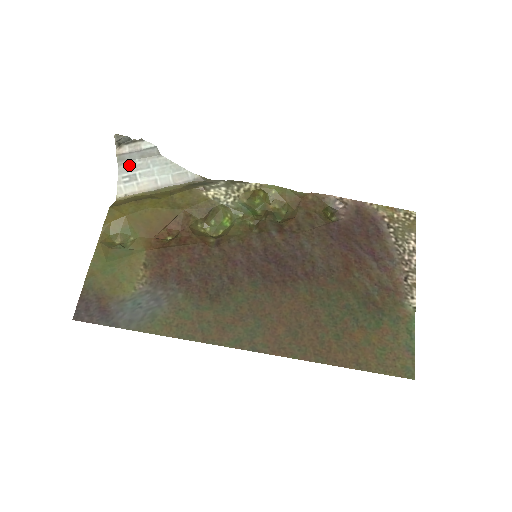
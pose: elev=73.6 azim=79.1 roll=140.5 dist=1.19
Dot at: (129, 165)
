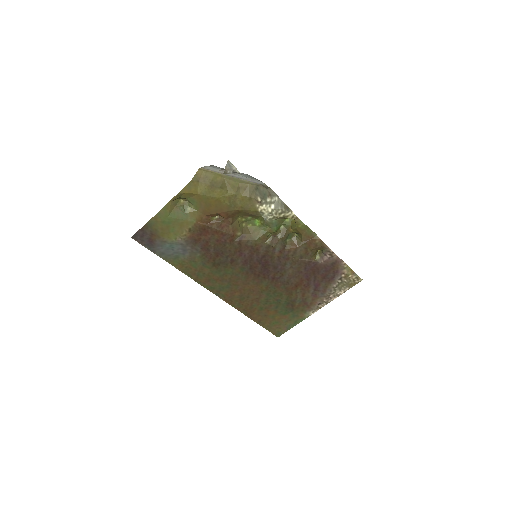
Dot at: (222, 168)
